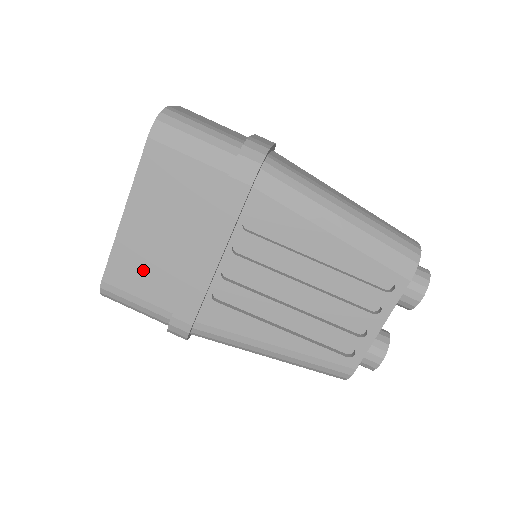
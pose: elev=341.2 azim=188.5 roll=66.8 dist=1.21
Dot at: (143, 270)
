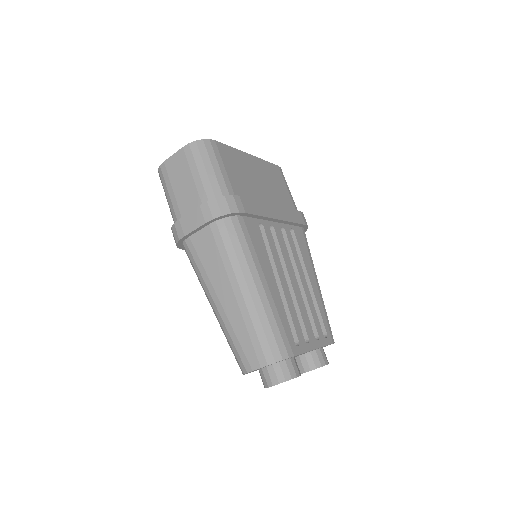
Dot at: (239, 171)
